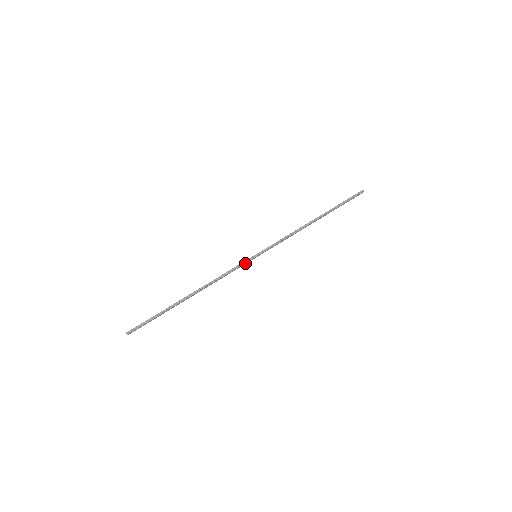
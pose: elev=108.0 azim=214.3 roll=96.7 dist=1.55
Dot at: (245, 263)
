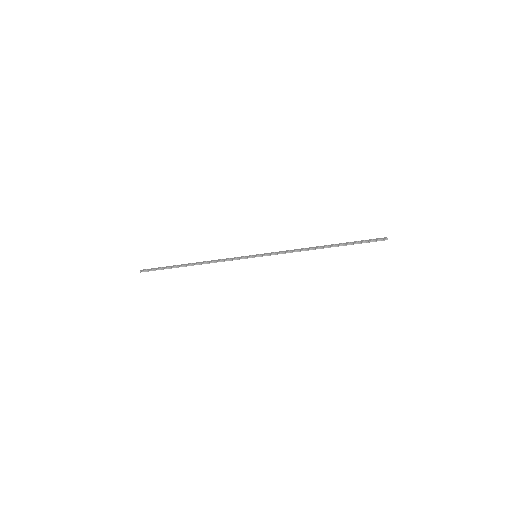
Dot at: (244, 258)
